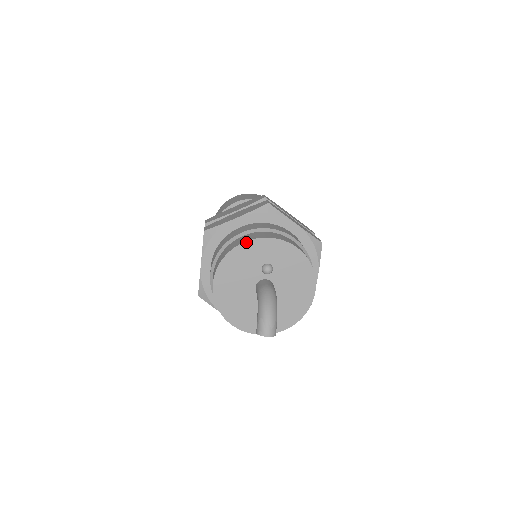
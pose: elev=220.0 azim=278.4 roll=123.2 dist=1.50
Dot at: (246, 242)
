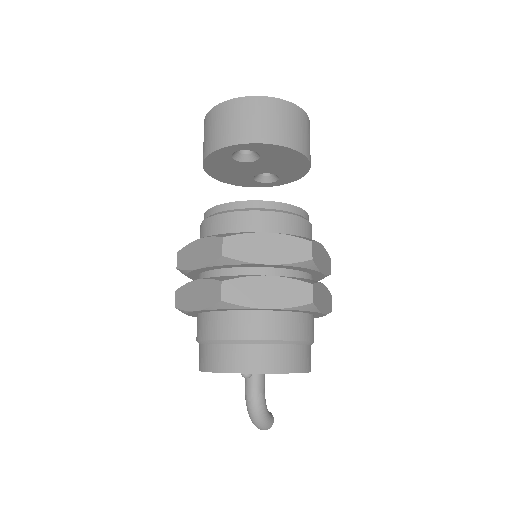
Dot at: occluded
